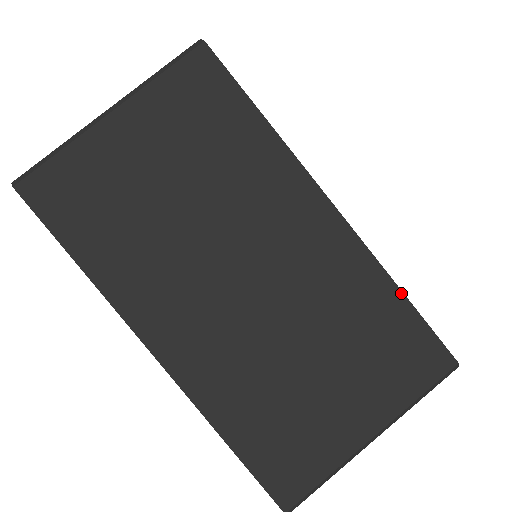
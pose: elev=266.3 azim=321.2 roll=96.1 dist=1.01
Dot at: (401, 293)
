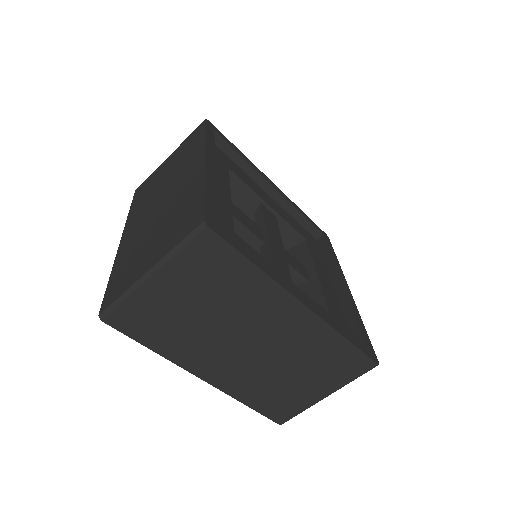
Dot at: (204, 189)
